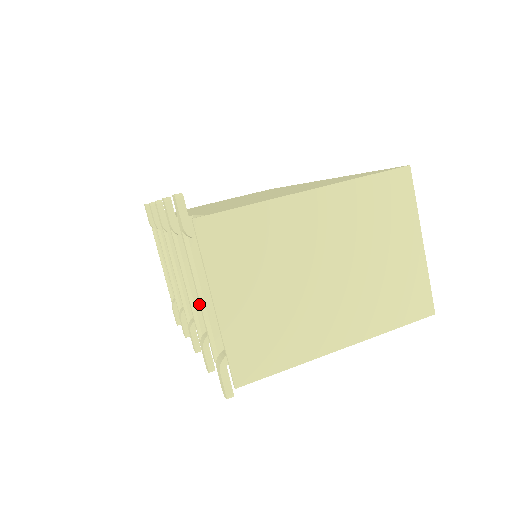
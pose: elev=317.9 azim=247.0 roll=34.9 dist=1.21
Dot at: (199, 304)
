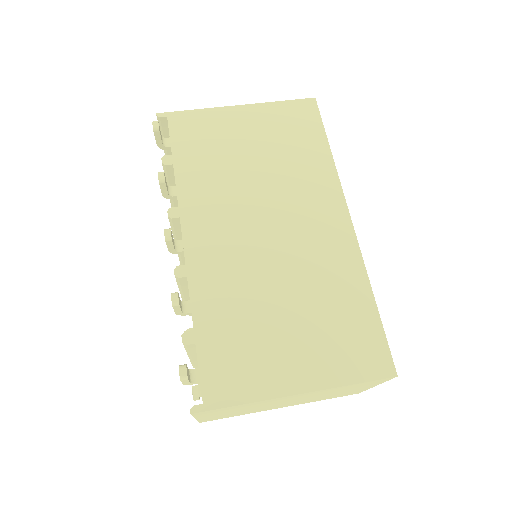
Dot at: occluded
